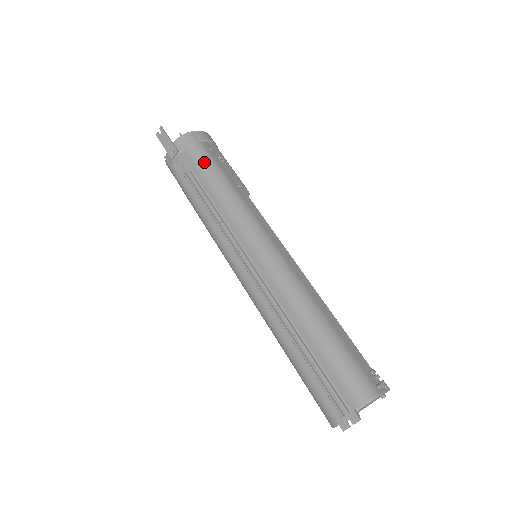
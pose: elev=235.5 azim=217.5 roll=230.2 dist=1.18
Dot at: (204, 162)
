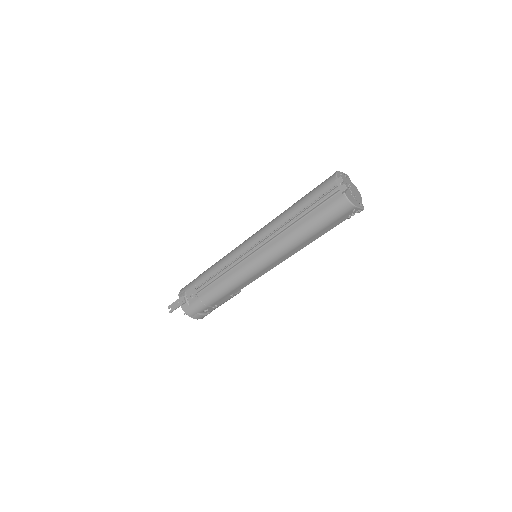
Dot at: (197, 278)
